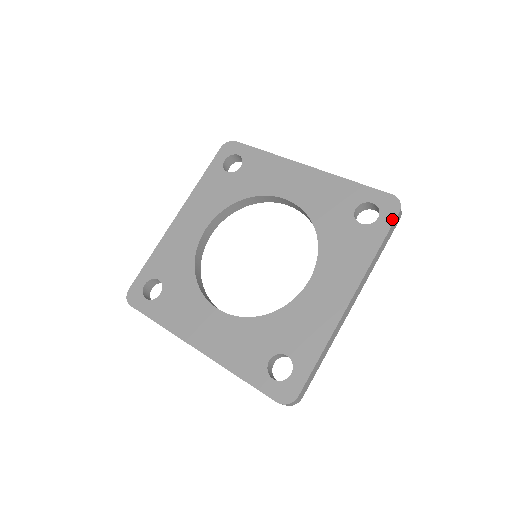
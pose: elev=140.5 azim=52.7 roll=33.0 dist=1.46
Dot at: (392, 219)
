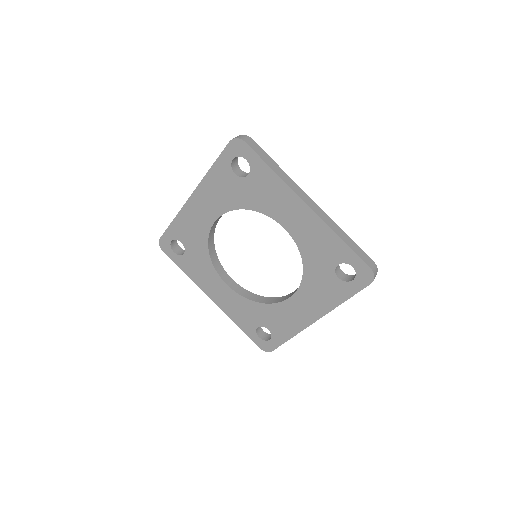
Dot at: (363, 287)
